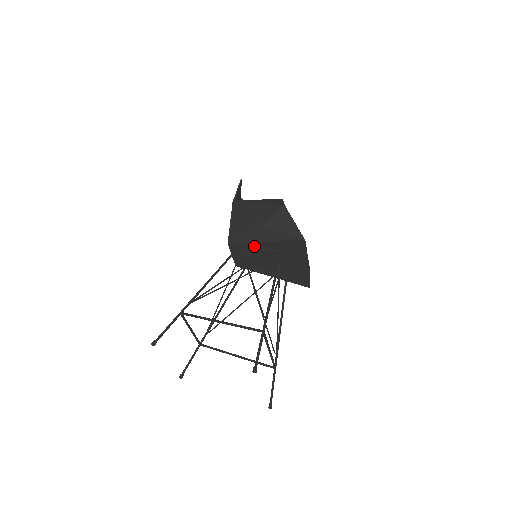
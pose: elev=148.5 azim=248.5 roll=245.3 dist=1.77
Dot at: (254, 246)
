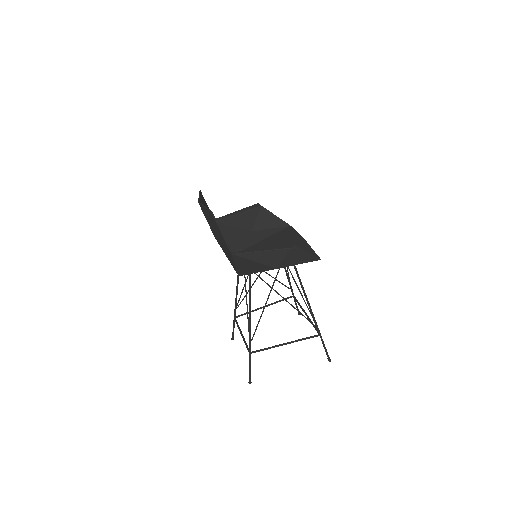
Dot at: occluded
